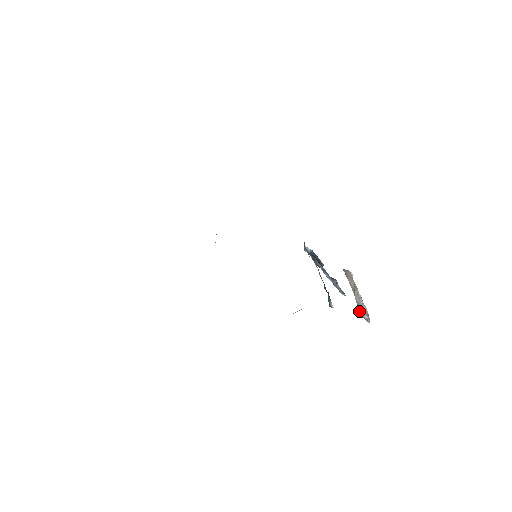
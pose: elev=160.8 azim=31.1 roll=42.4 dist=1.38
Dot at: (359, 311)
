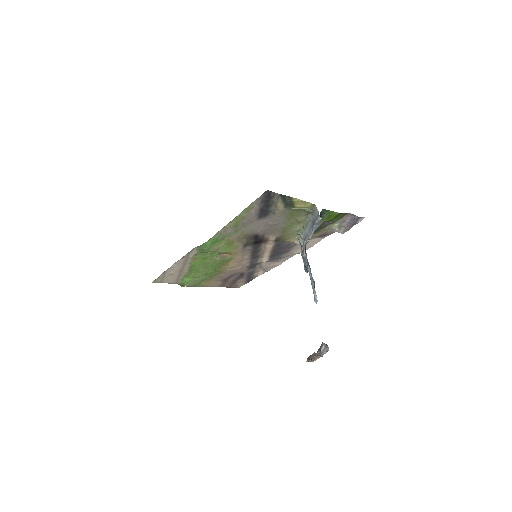
Dot at: (320, 347)
